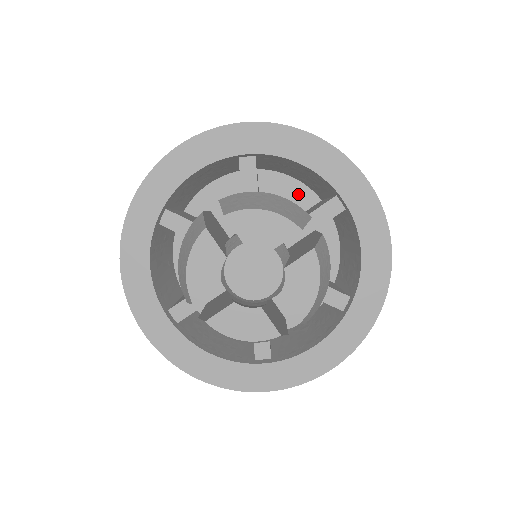
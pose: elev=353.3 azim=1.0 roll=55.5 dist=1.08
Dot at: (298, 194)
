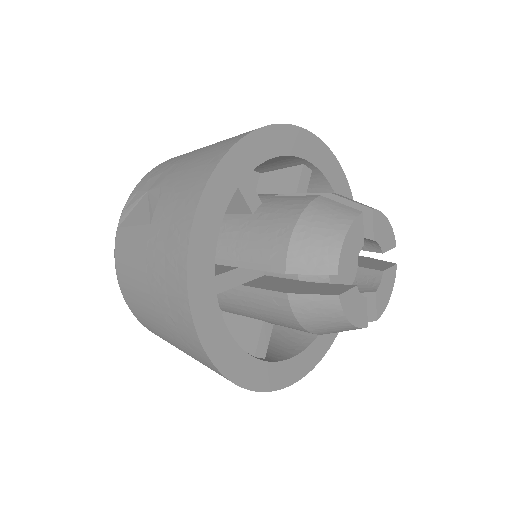
Dot at: occluded
